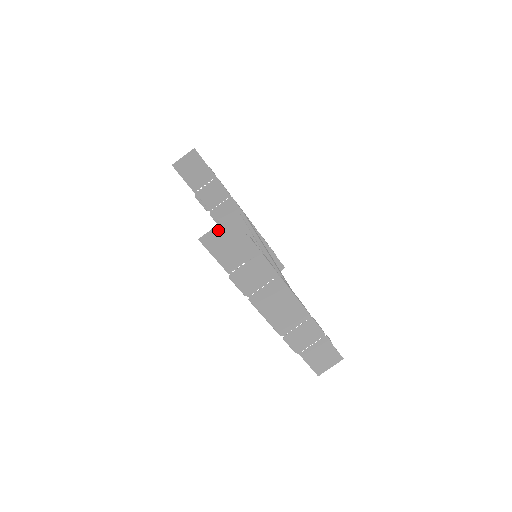
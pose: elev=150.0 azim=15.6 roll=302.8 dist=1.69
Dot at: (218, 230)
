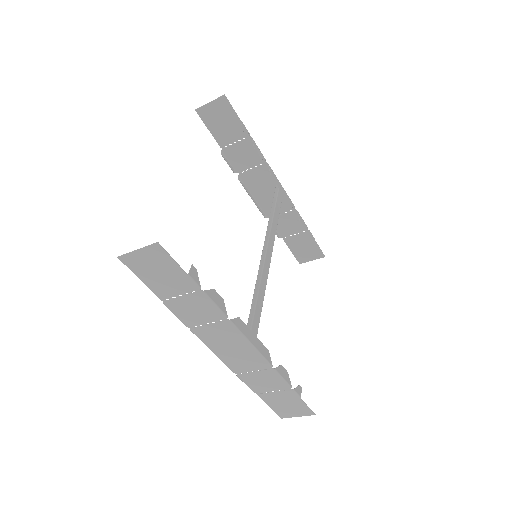
Dot at: (142, 254)
